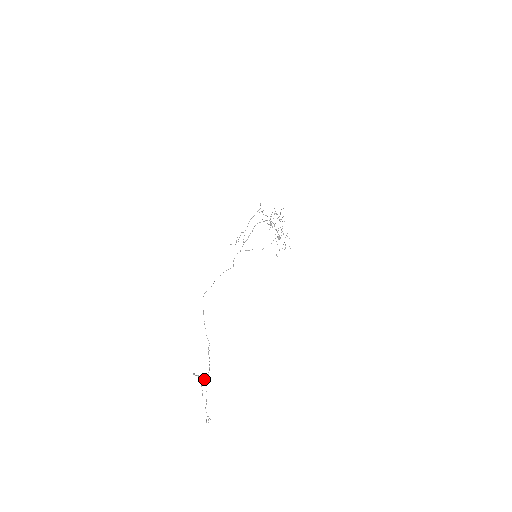
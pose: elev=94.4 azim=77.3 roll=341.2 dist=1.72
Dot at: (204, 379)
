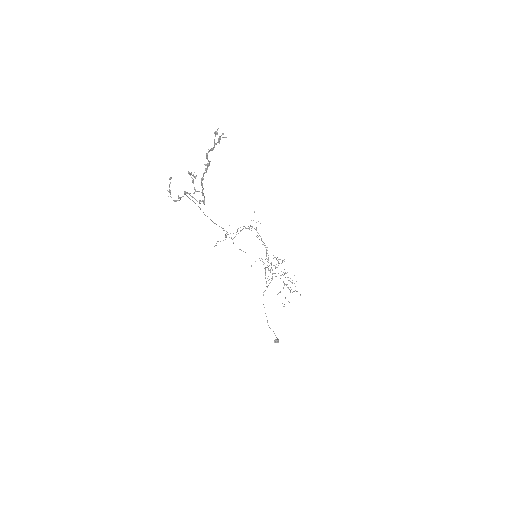
Dot at: (194, 189)
